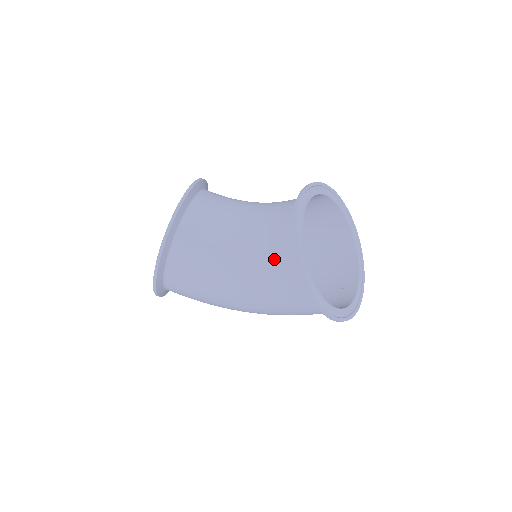
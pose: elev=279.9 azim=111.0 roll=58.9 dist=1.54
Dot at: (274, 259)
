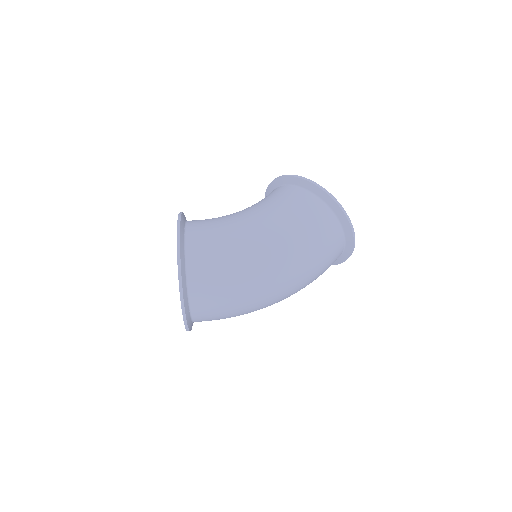
Dot at: (269, 196)
